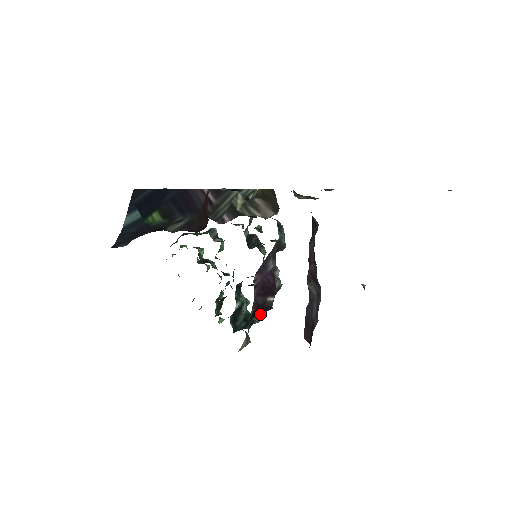
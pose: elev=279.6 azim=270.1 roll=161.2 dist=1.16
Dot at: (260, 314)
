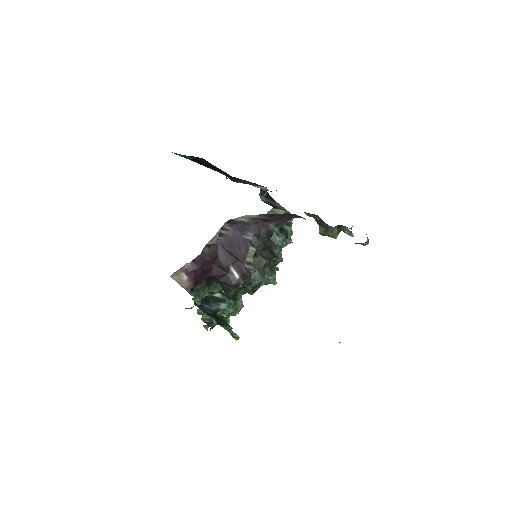
Dot at: (237, 337)
